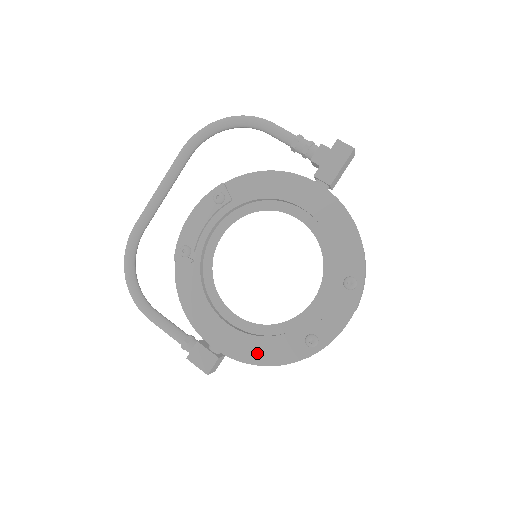
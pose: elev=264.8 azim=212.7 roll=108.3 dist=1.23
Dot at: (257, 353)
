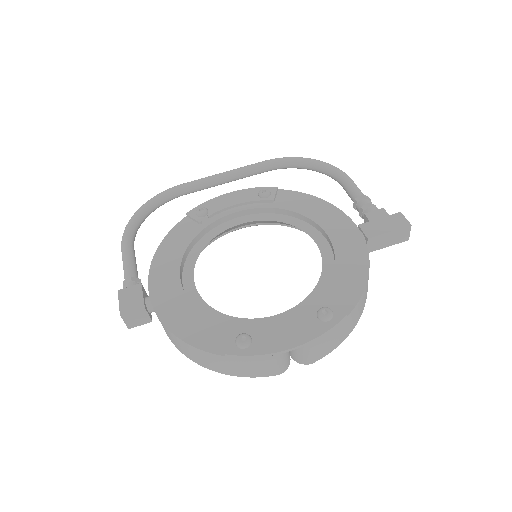
Dot at: (182, 322)
